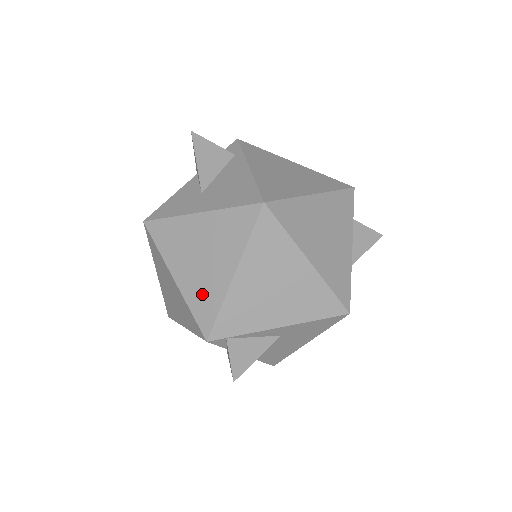
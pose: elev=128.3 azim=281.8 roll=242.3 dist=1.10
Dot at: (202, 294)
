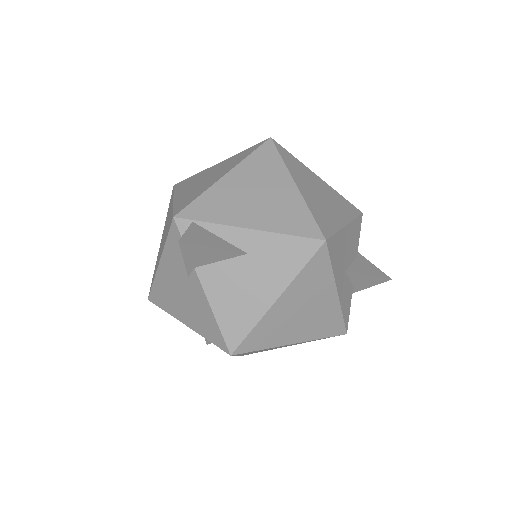
Dot at: (191, 195)
